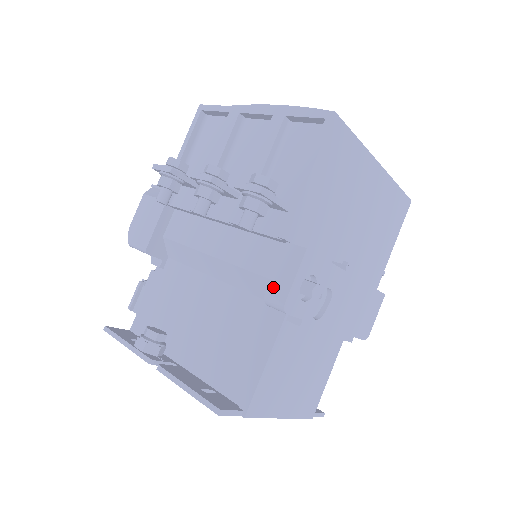
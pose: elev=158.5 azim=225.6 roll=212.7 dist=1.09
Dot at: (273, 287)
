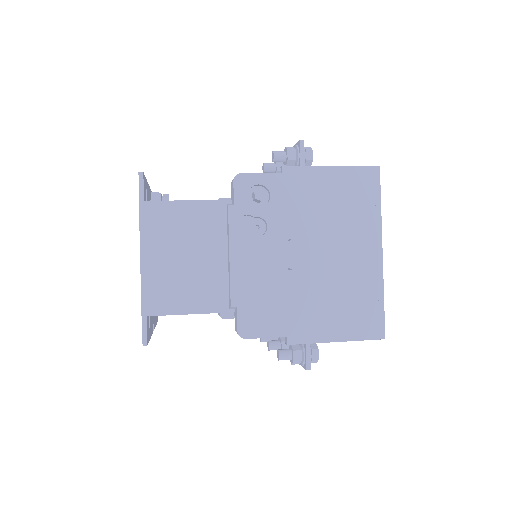
Dot at: occluded
